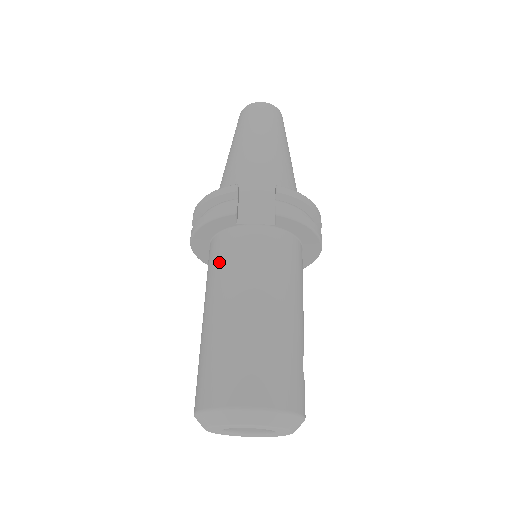
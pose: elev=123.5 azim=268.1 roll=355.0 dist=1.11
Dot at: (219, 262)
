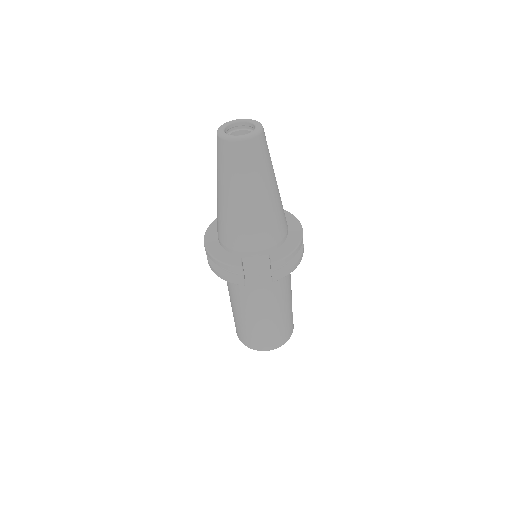
Dot at: (236, 289)
